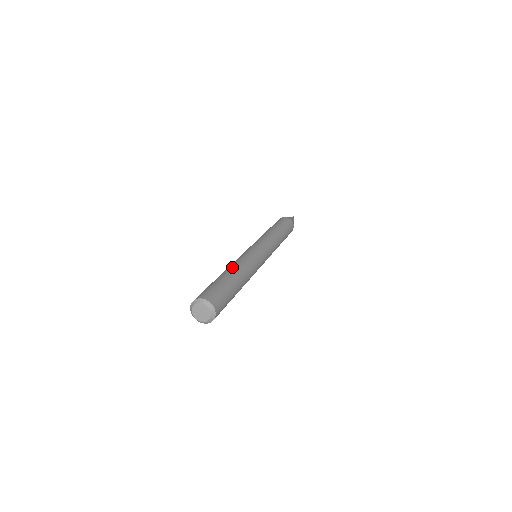
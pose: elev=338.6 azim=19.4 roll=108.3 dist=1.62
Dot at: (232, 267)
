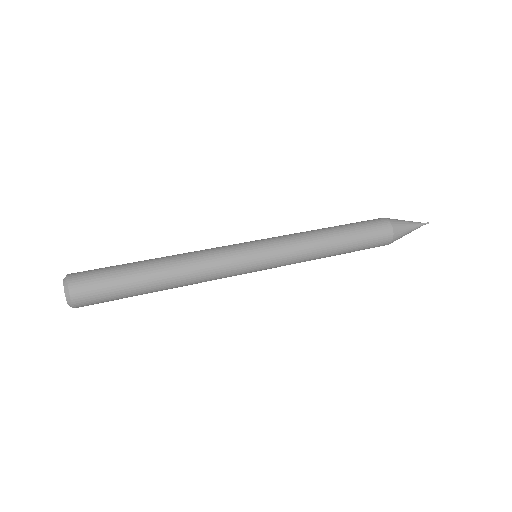
Dot at: occluded
